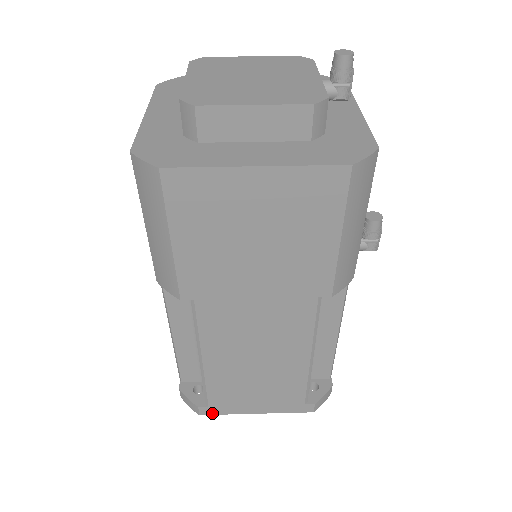
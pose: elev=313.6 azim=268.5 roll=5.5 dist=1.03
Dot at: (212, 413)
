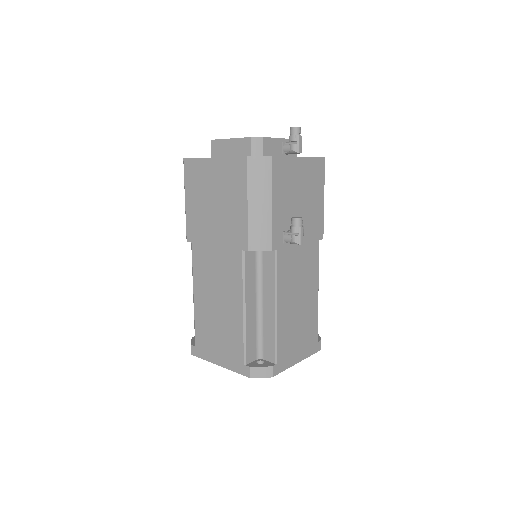
Dot at: (197, 355)
